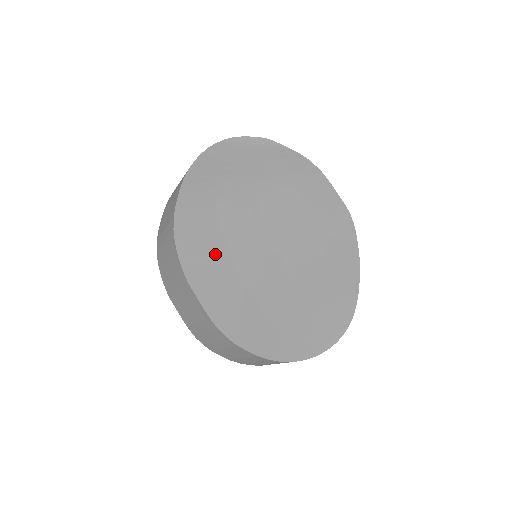
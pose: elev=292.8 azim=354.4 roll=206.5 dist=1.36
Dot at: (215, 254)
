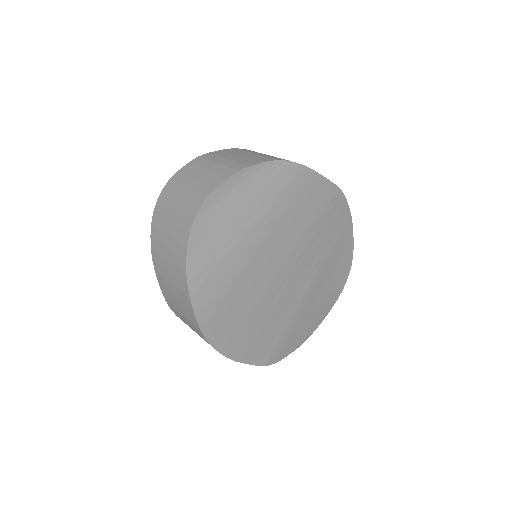
Dot at: (244, 326)
